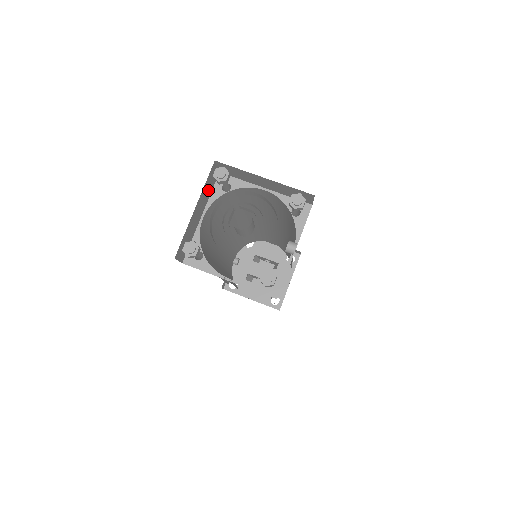
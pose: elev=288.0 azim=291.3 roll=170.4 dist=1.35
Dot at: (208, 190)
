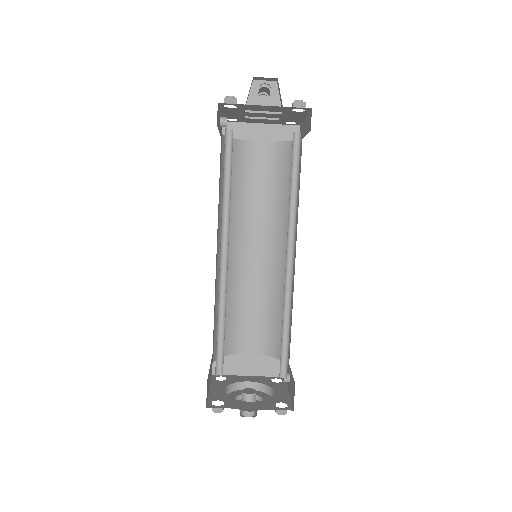
Dot at: (208, 383)
